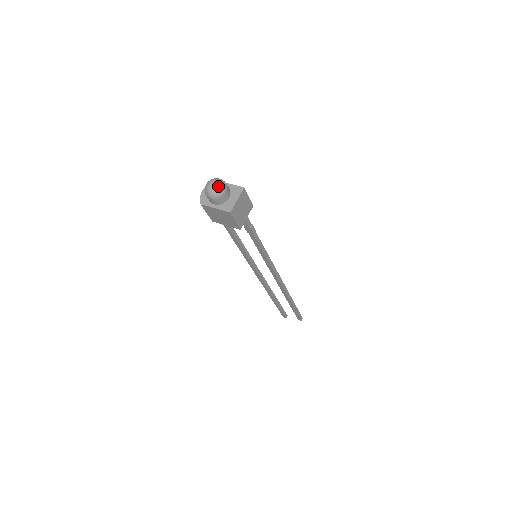
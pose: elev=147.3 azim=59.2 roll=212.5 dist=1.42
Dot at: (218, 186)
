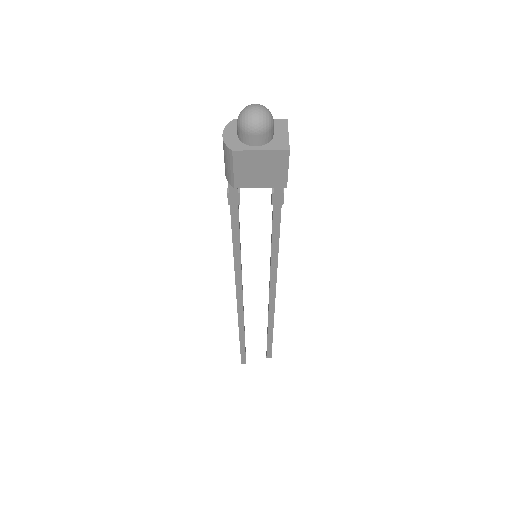
Dot at: (266, 111)
